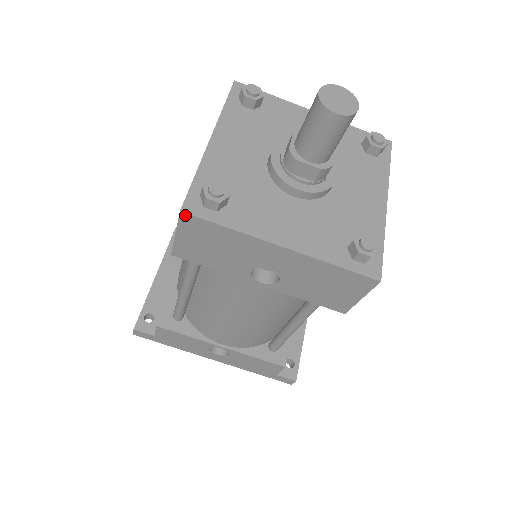
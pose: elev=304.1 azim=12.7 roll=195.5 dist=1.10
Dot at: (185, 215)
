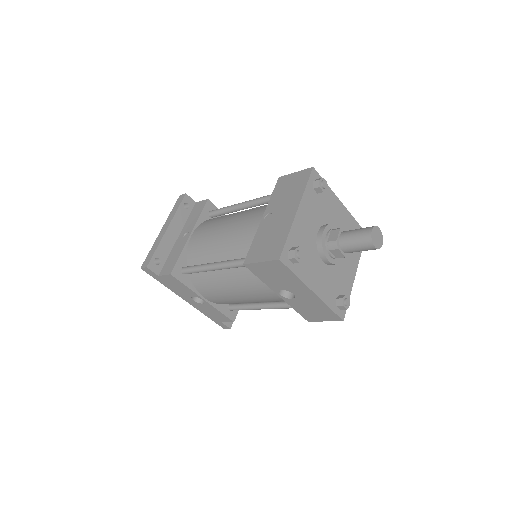
Dot at: (280, 262)
